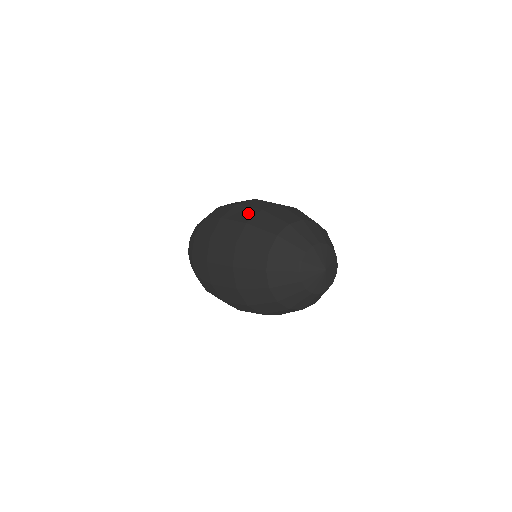
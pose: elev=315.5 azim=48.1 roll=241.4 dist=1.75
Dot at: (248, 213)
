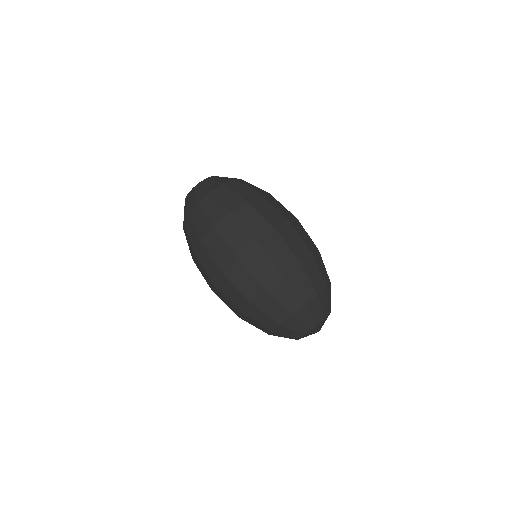
Dot at: (286, 258)
